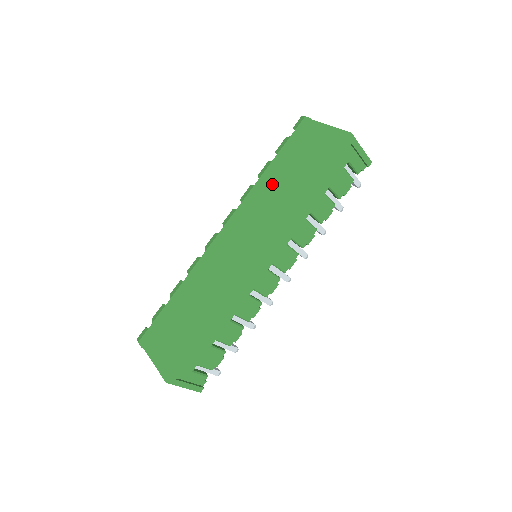
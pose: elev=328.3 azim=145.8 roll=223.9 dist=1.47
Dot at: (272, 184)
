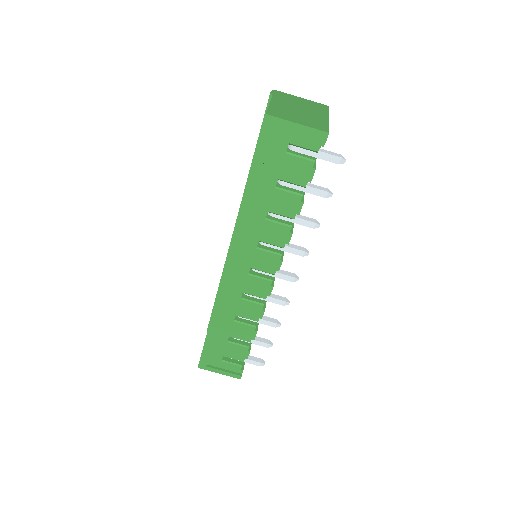
Dot at: occluded
